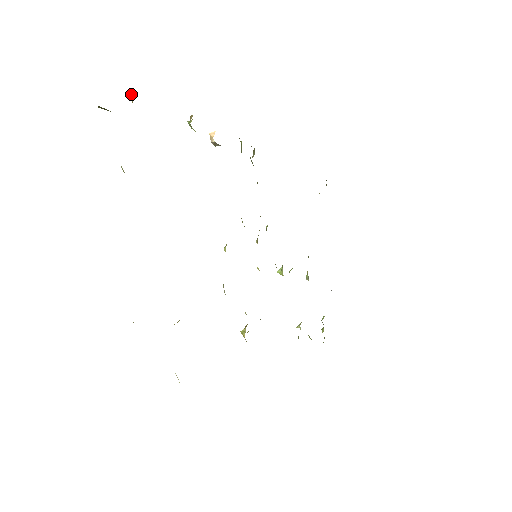
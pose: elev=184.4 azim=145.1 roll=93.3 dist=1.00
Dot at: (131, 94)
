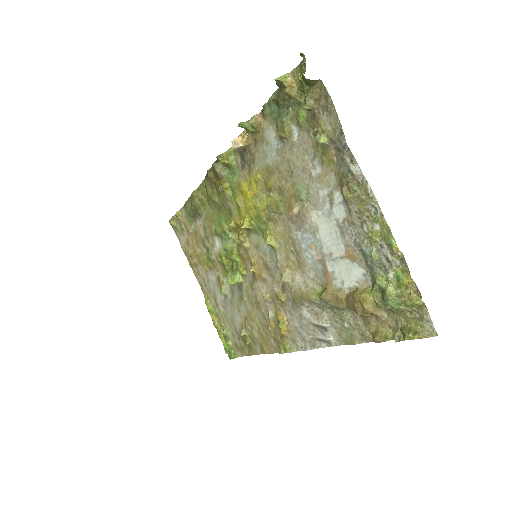
Dot at: (291, 79)
